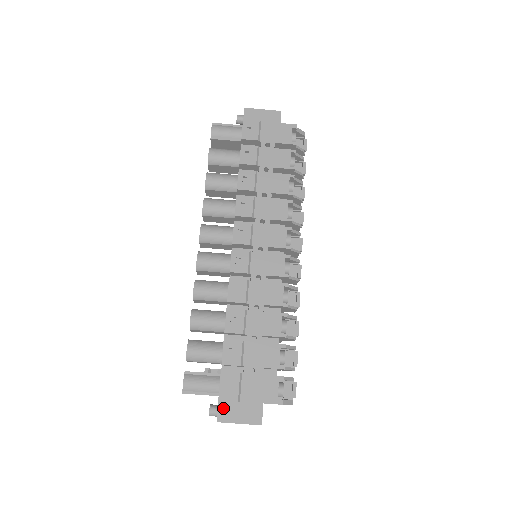
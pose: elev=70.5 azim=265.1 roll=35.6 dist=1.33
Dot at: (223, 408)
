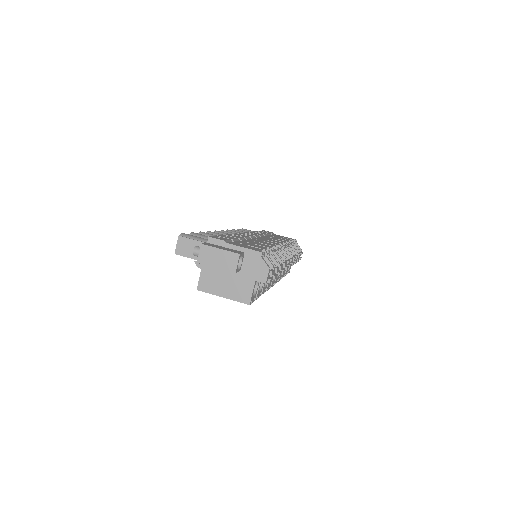
Dot at: (209, 244)
